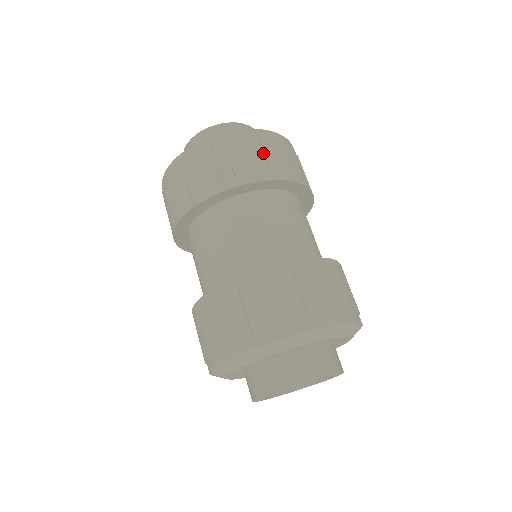
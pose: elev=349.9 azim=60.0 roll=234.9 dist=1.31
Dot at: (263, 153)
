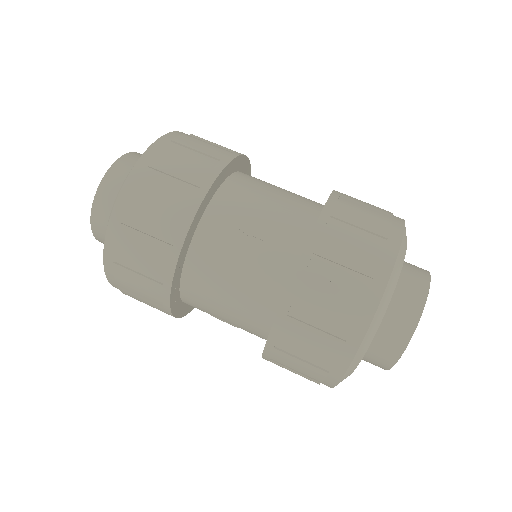
Dot at: occluded
